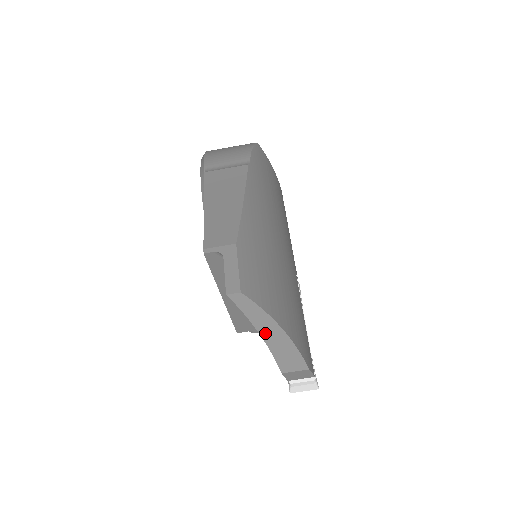
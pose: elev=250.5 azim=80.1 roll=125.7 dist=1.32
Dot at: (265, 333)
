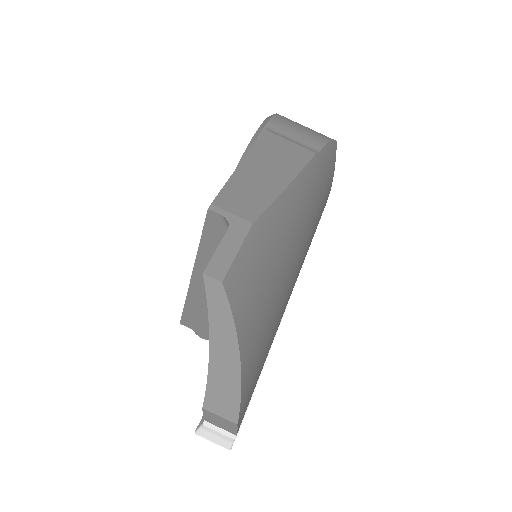
Dot at: (217, 349)
